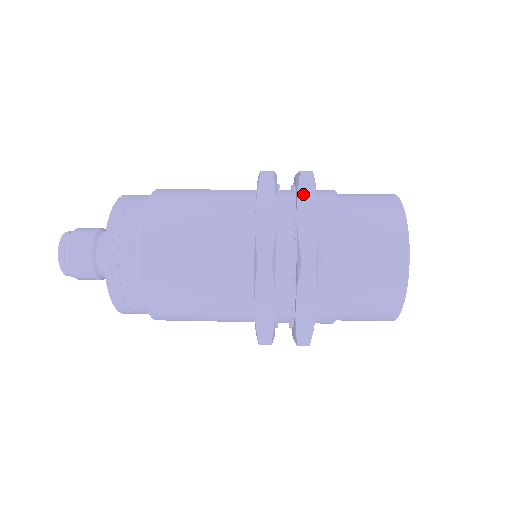
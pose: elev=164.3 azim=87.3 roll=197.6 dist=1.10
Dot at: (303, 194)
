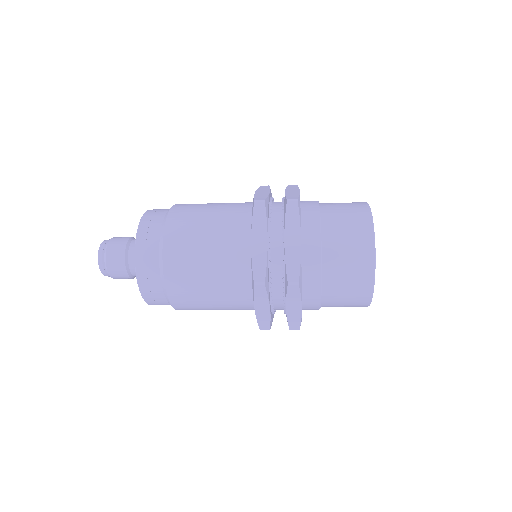
Dot at: (290, 188)
